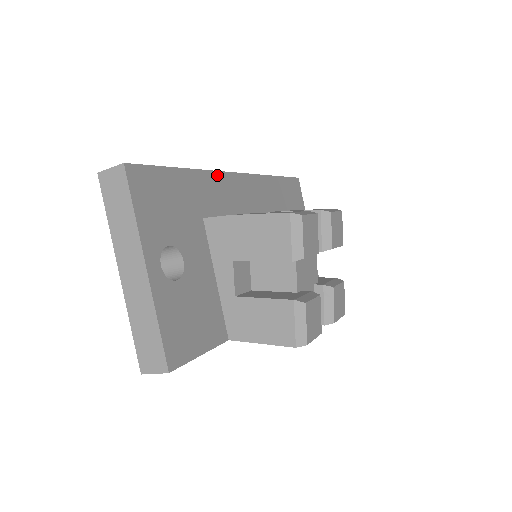
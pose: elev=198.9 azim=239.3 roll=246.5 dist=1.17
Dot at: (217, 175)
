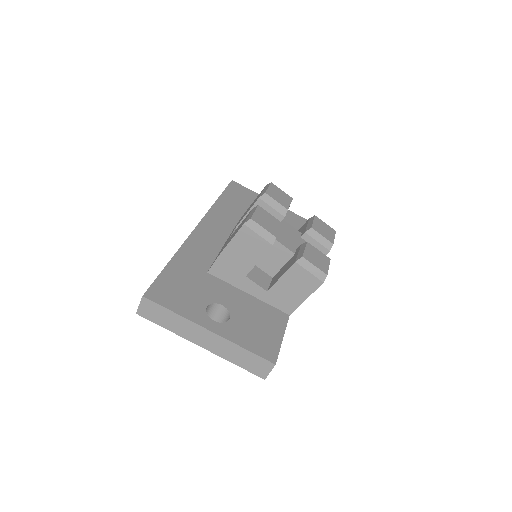
Dot at: (189, 241)
